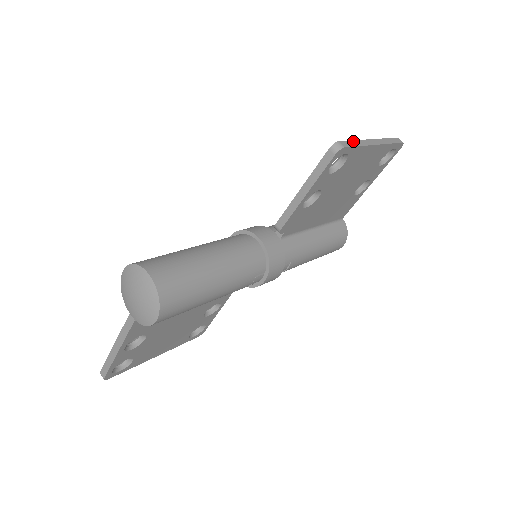
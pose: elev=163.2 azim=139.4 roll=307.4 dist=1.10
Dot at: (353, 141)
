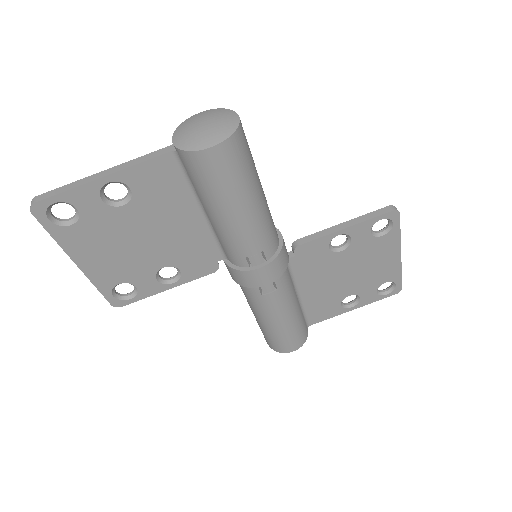
Dot at: occluded
